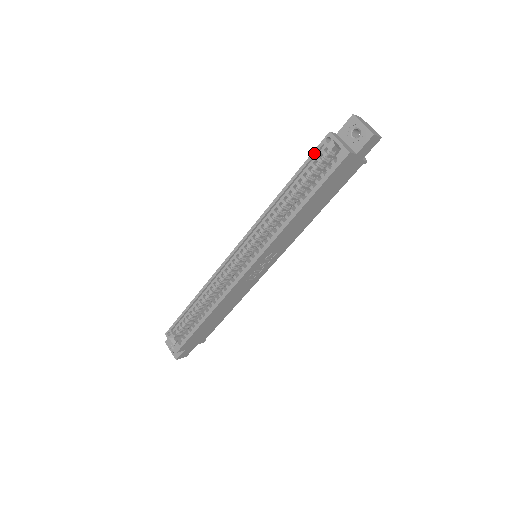
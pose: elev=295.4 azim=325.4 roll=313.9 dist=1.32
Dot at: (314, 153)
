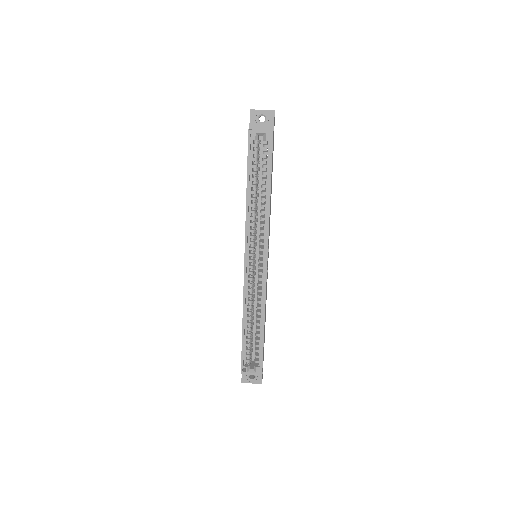
Dot at: (249, 151)
